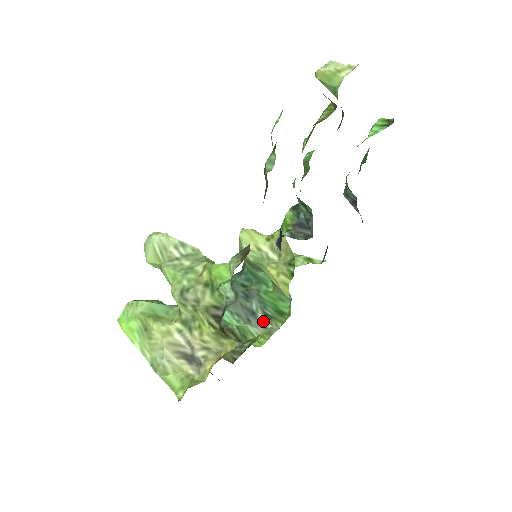
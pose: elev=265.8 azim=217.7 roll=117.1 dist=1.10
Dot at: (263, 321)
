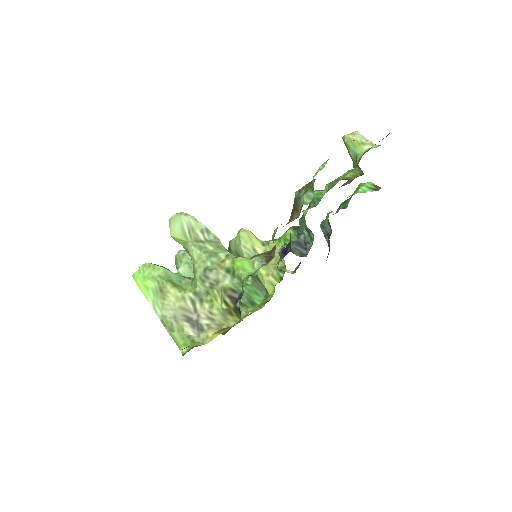
Dot at: occluded
